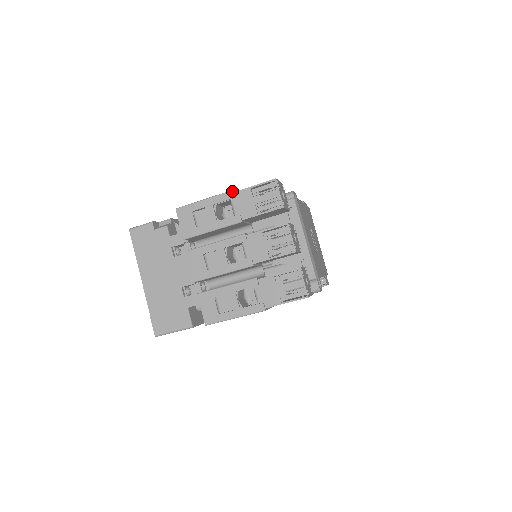
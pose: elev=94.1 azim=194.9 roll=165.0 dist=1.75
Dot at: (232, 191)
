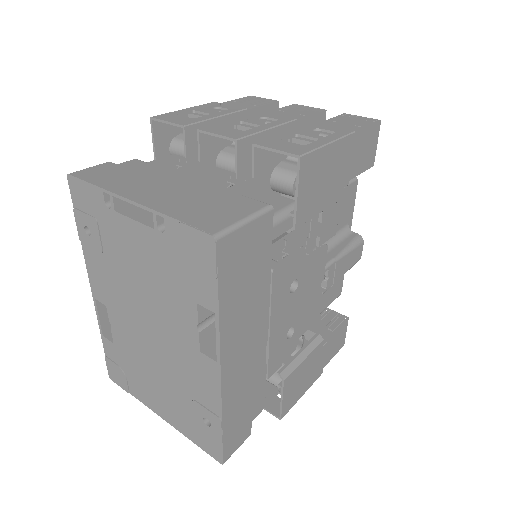
Dot at: (213, 102)
